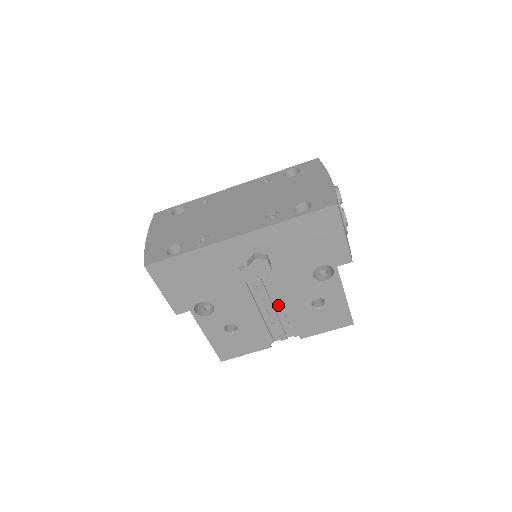
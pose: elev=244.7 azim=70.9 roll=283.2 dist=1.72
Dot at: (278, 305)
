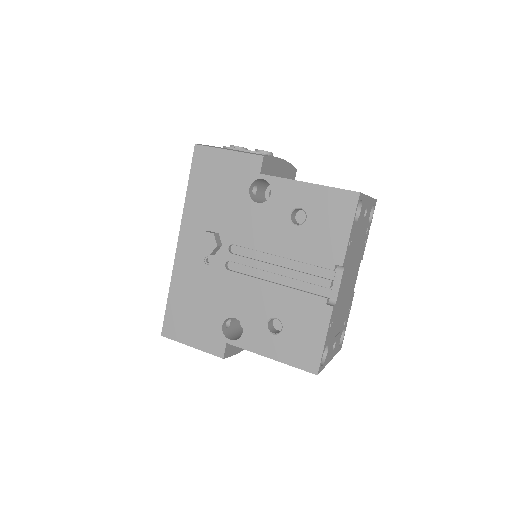
Dot at: (283, 261)
